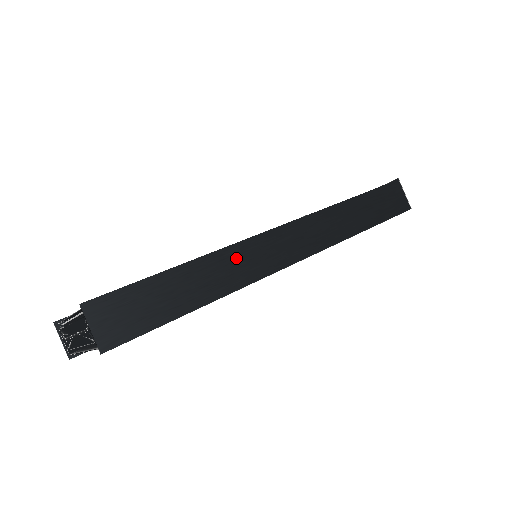
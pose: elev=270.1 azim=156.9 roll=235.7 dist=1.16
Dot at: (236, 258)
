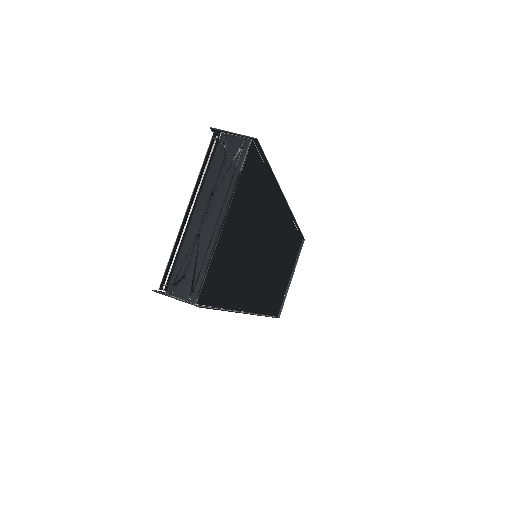
Dot at: occluded
